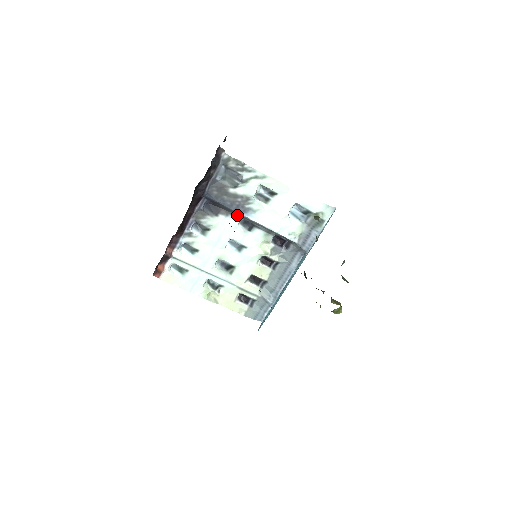
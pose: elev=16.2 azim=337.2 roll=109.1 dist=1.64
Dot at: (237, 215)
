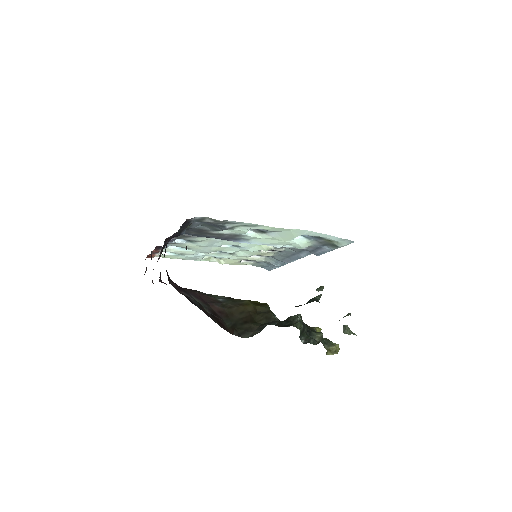
Dot at: occluded
